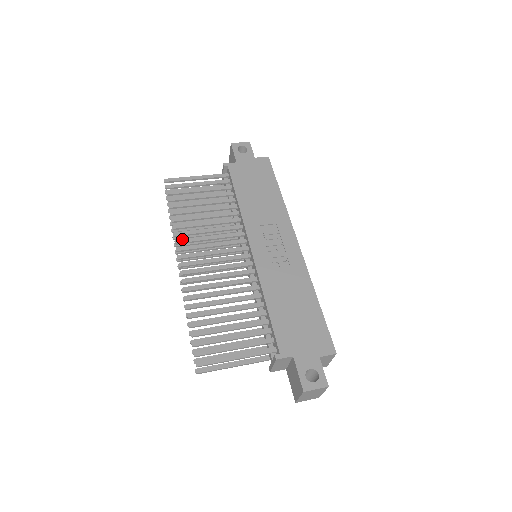
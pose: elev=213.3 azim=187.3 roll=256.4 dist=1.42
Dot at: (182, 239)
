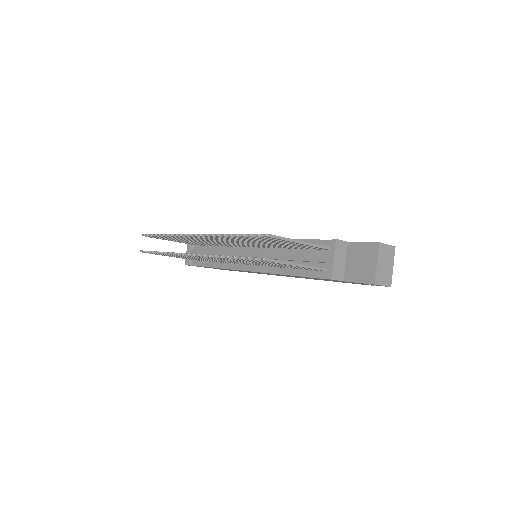
Dot at: occluded
